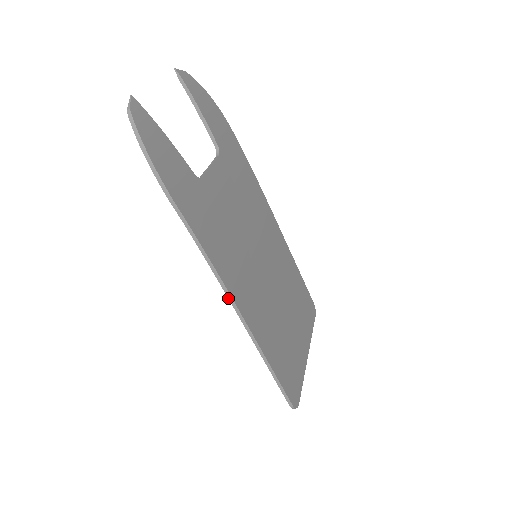
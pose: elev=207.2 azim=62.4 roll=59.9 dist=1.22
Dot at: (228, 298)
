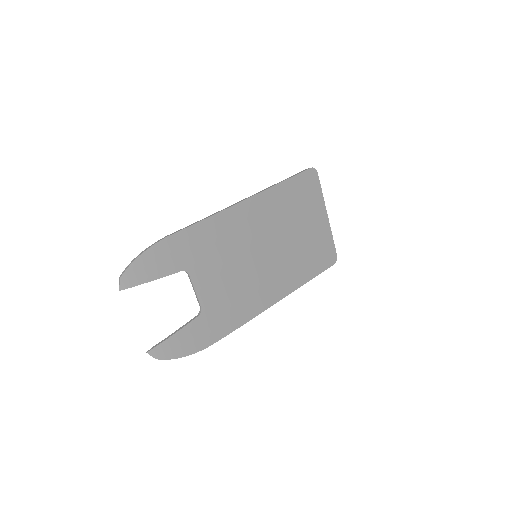
Dot at: (265, 309)
